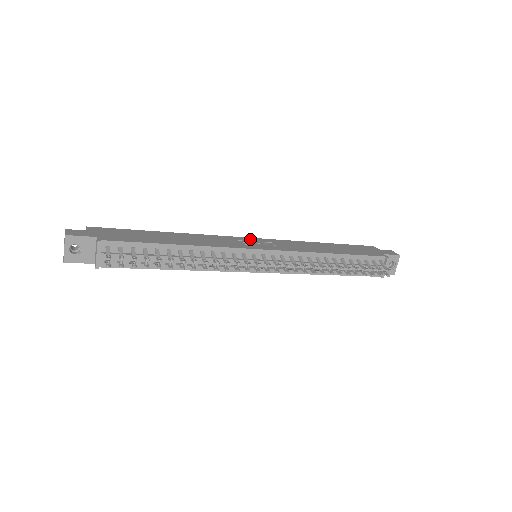
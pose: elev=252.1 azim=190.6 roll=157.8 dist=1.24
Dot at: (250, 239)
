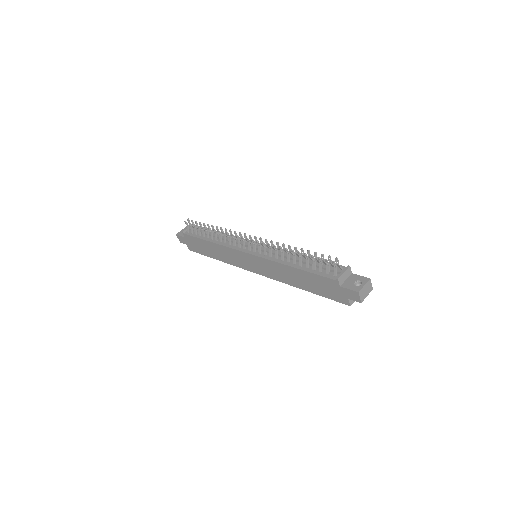
Dot at: occluded
